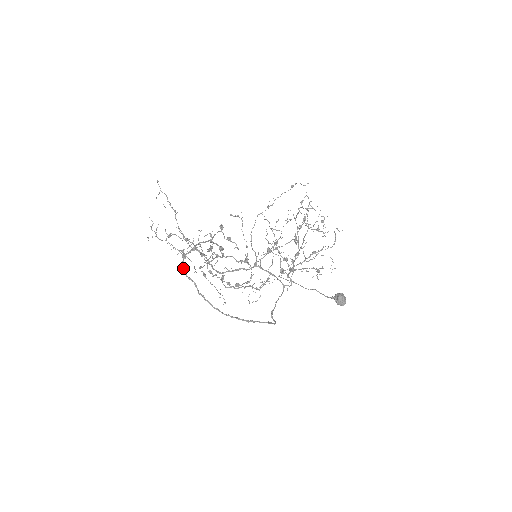
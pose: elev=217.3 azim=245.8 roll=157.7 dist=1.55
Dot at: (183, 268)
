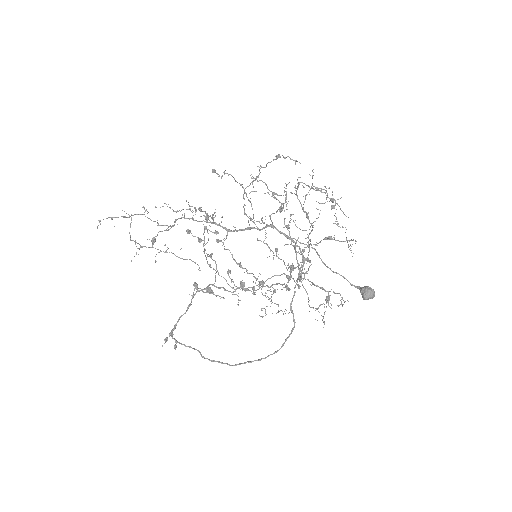
Dot at: (176, 343)
